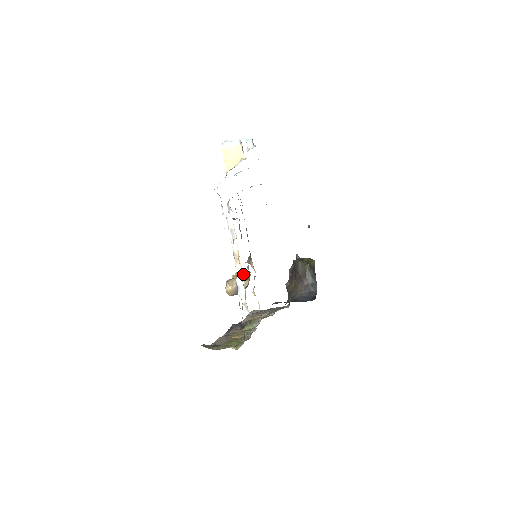
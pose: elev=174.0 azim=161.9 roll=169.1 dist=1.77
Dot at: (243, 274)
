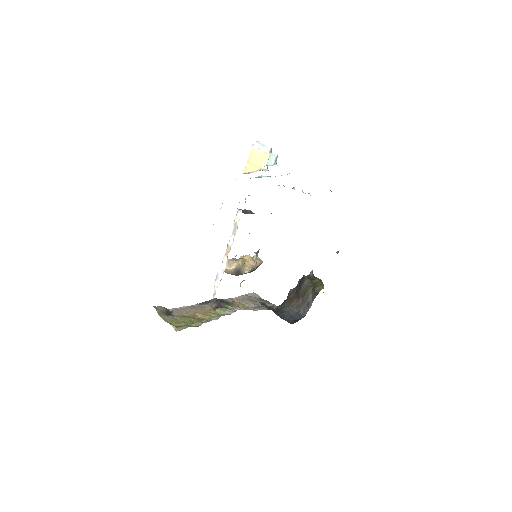
Dot at: (255, 259)
